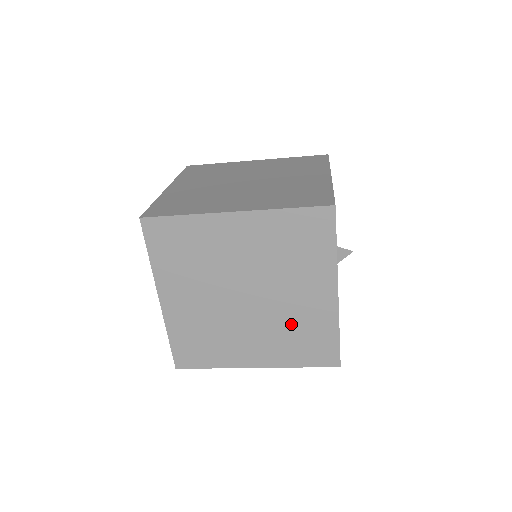
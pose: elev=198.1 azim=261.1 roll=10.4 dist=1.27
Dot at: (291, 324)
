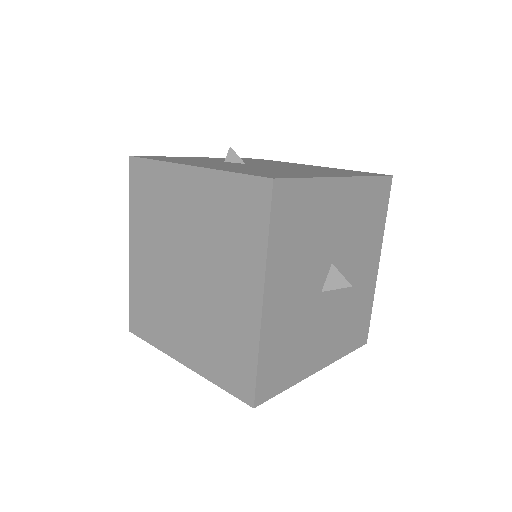
Dot at: occluded
